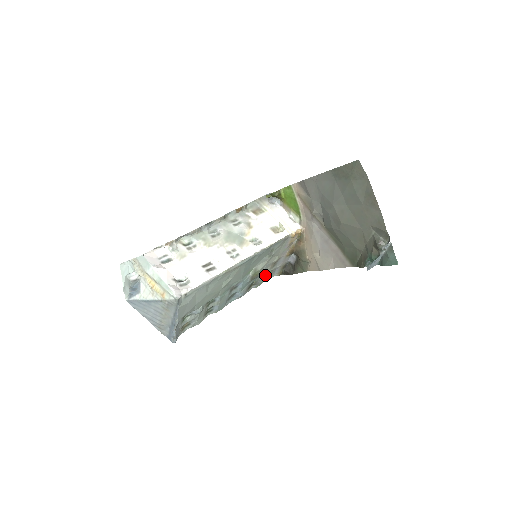
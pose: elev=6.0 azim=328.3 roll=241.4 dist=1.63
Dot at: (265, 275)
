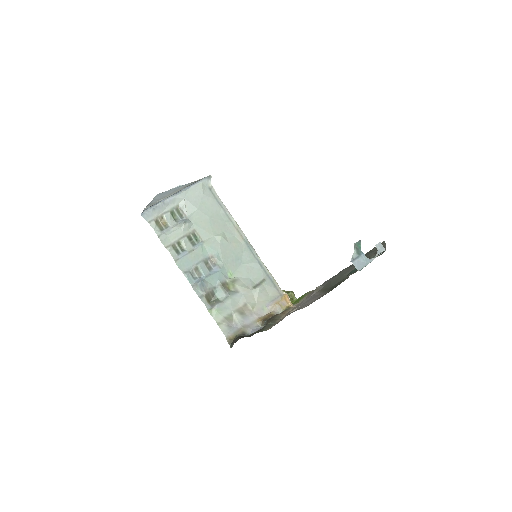
Dot at: (227, 310)
